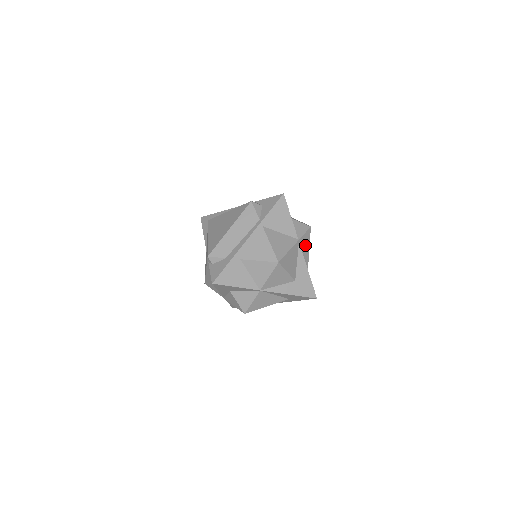
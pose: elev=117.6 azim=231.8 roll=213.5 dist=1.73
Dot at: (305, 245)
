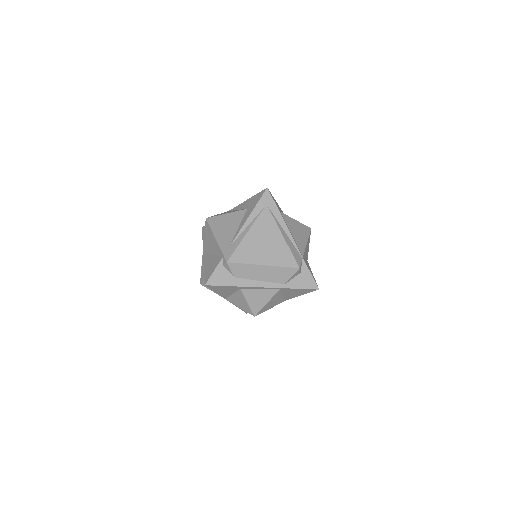
Dot at: occluded
